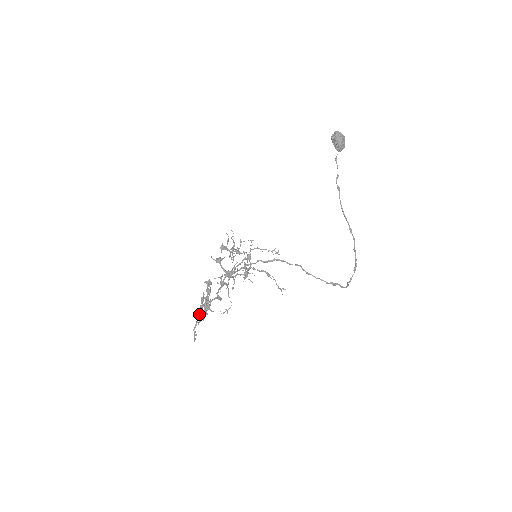
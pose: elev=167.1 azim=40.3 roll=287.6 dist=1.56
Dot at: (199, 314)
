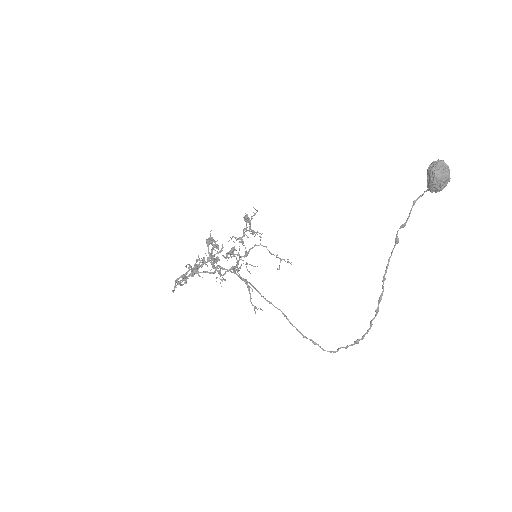
Dot at: (199, 267)
